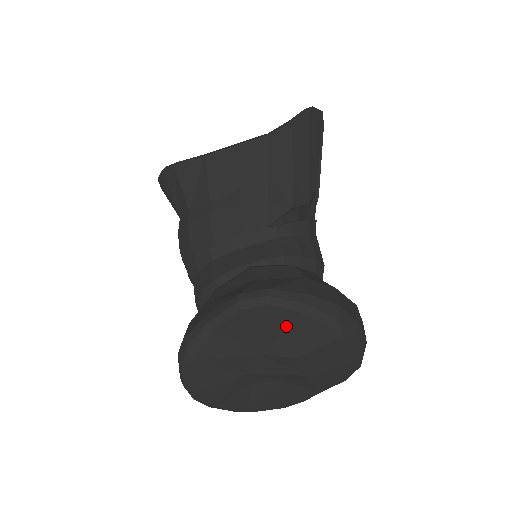
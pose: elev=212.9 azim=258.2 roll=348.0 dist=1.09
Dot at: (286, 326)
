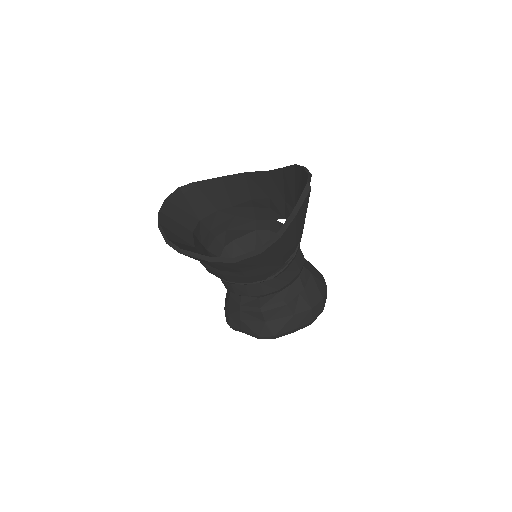
Dot at: occluded
